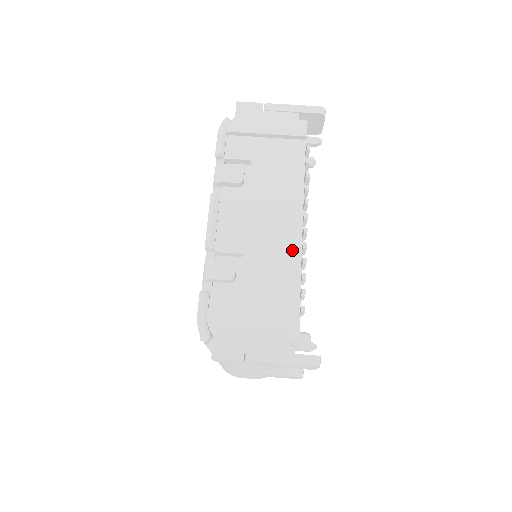
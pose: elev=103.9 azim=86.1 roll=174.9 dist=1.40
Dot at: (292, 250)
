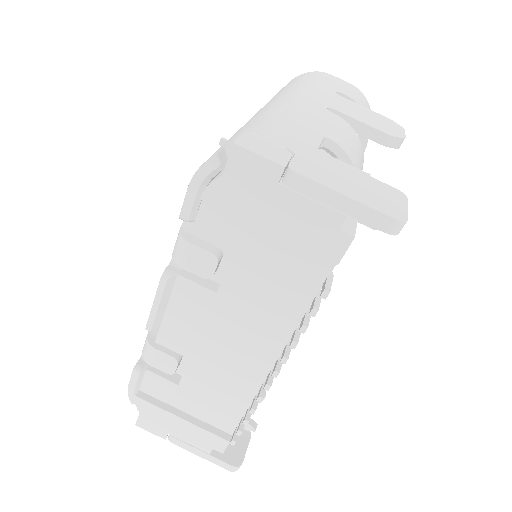
Dot at: (249, 381)
